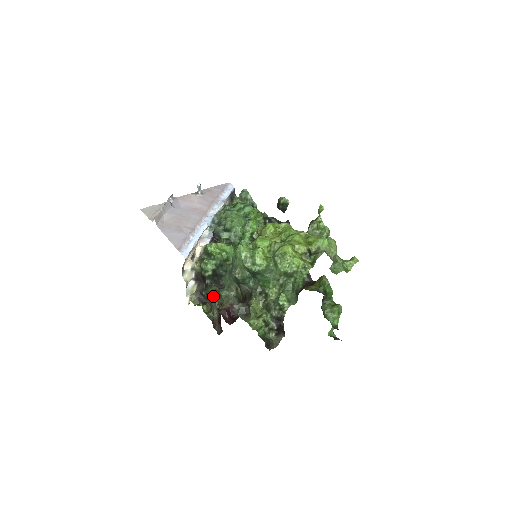
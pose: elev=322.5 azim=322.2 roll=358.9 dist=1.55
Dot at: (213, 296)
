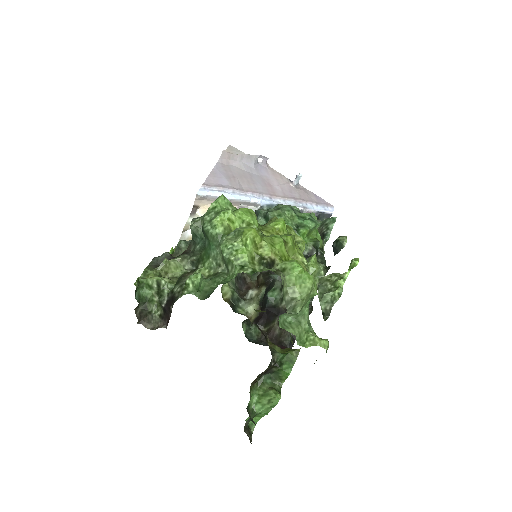
Dot at: occluded
